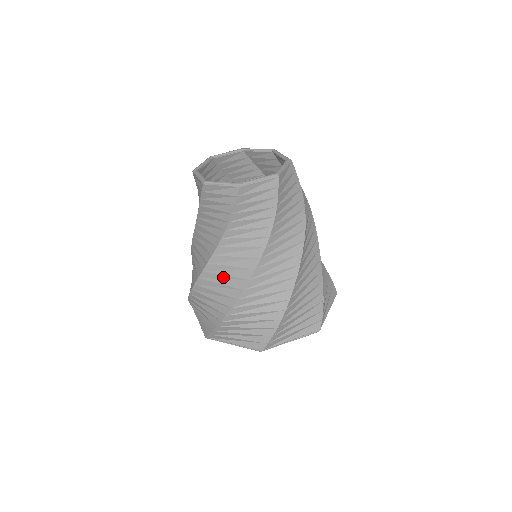
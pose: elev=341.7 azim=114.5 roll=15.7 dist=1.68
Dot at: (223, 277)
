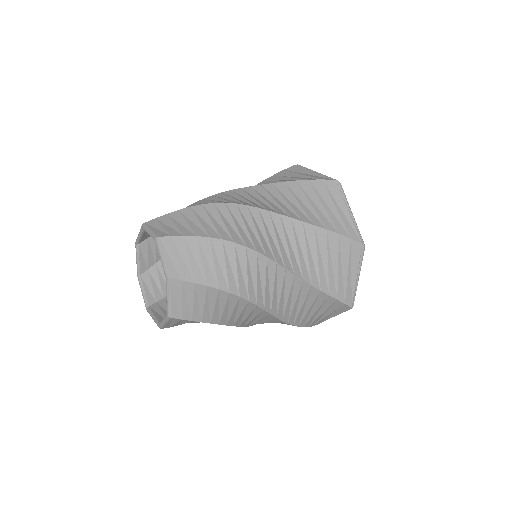
Dot at: occluded
